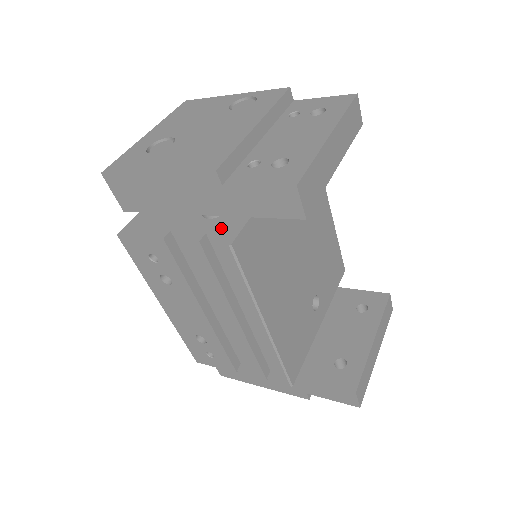
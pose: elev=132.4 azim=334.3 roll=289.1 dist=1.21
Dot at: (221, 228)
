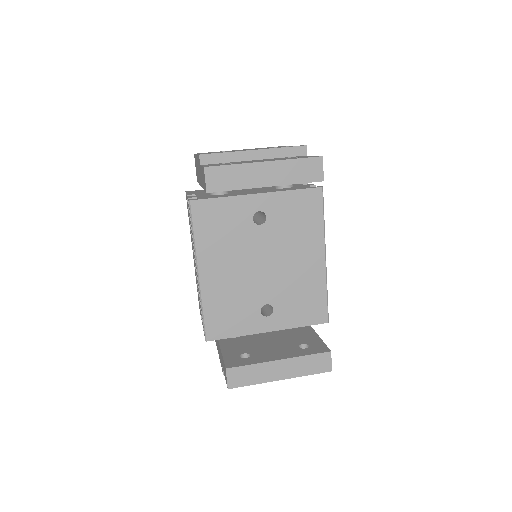
Dot at: (203, 197)
